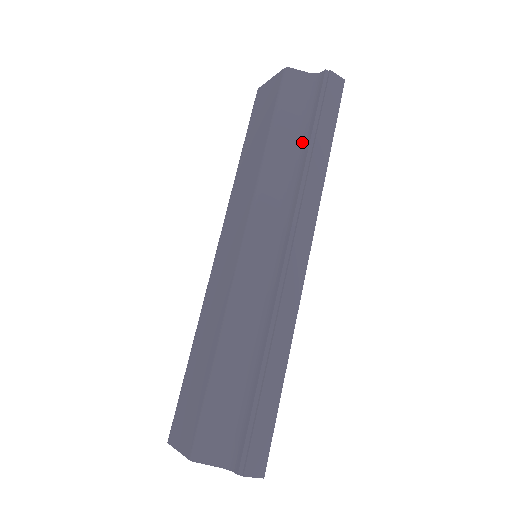
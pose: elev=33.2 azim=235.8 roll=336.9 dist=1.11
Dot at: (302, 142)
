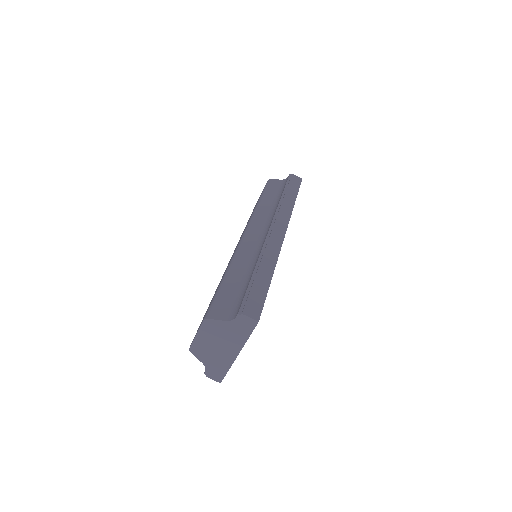
Dot at: (279, 198)
